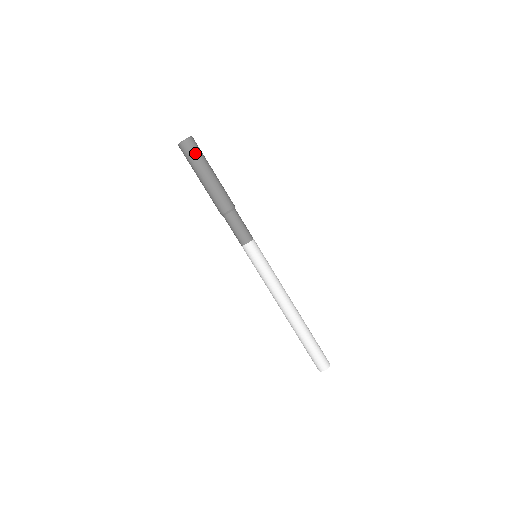
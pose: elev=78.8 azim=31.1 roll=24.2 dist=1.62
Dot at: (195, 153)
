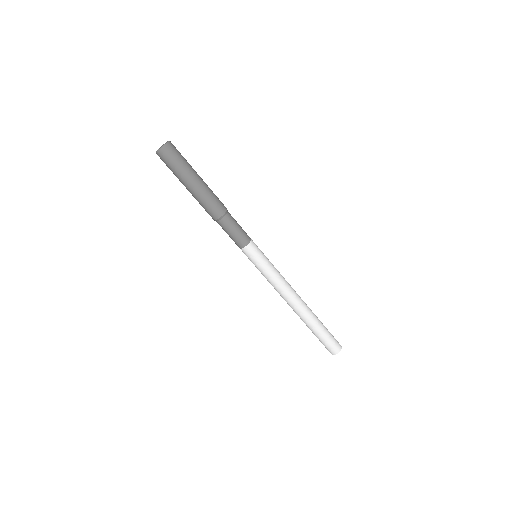
Dot at: (169, 165)
